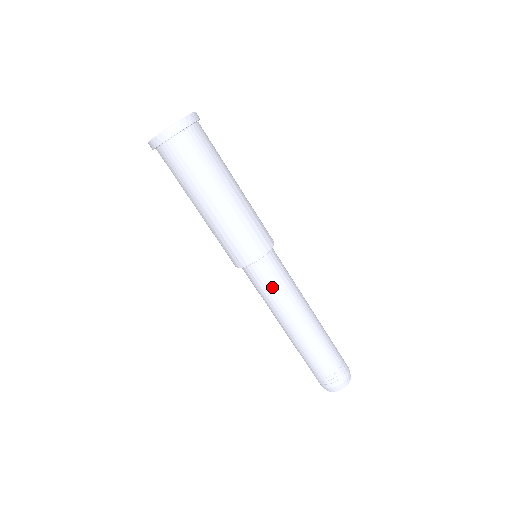
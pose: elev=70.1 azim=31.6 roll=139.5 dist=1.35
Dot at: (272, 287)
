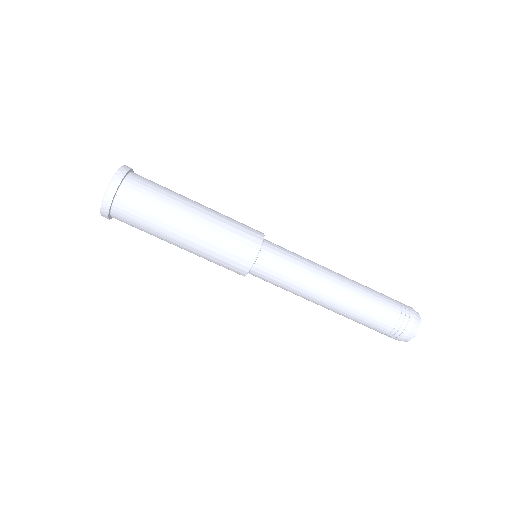
Dot at: (286, 275)
